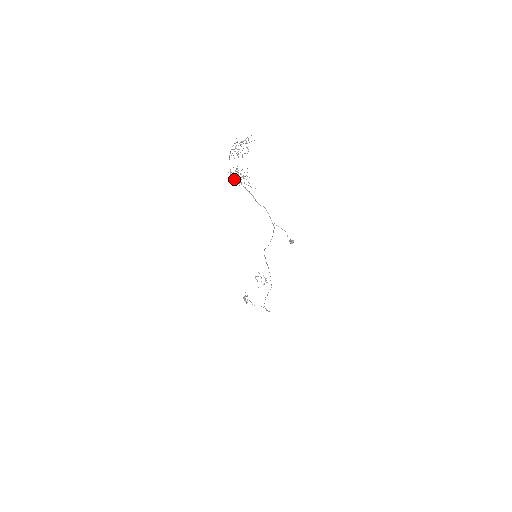
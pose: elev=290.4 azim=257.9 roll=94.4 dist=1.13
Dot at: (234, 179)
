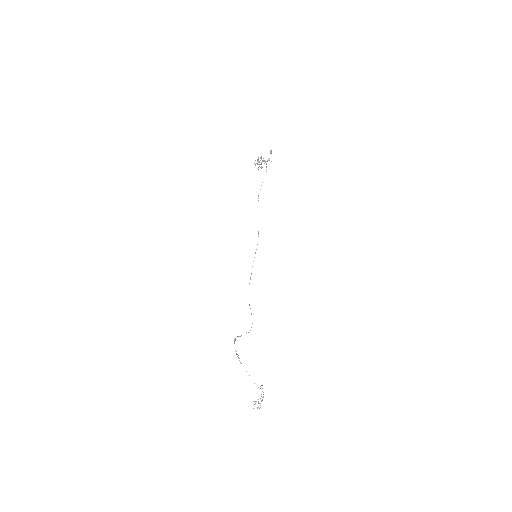
Dot at: (255, 164)
